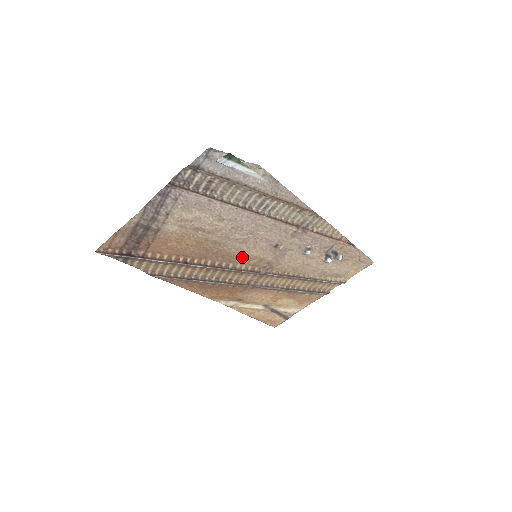
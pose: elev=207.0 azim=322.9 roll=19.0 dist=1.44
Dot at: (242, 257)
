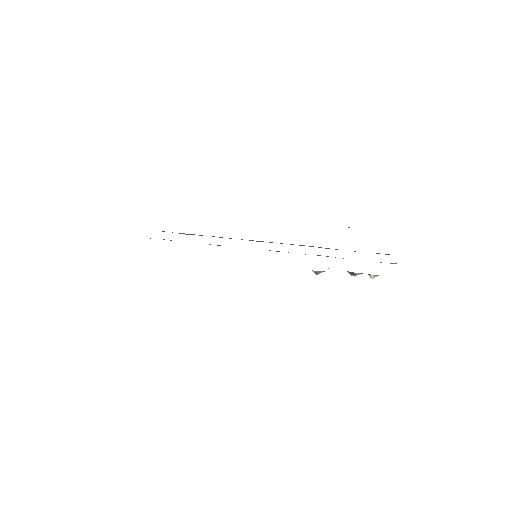
Dot at: occluded
